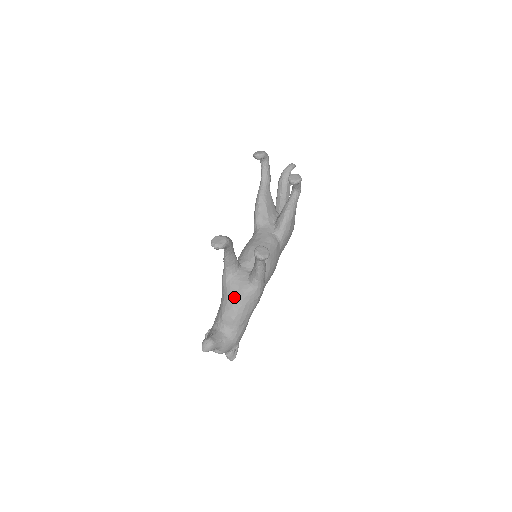
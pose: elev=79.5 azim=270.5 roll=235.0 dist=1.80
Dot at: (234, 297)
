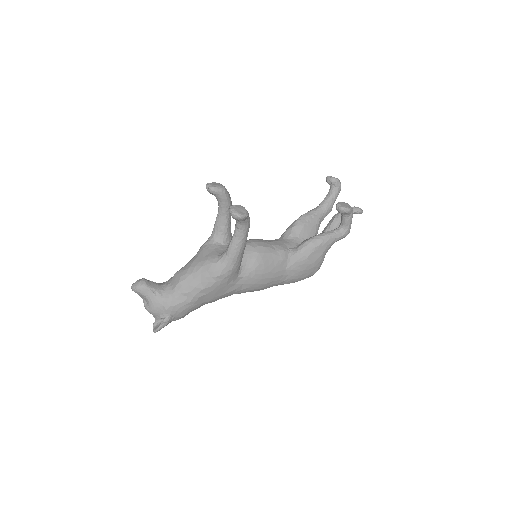
Dot at: (197, 260)
